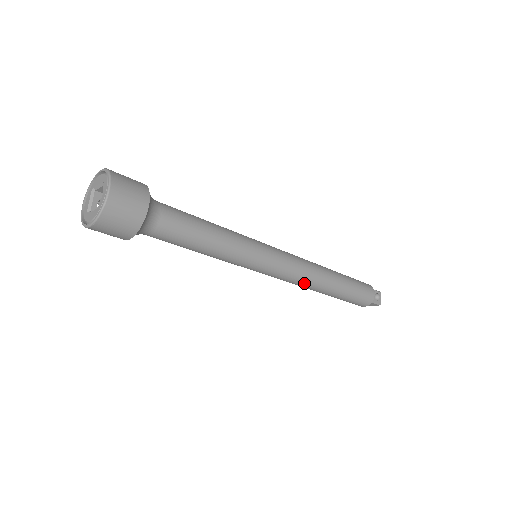
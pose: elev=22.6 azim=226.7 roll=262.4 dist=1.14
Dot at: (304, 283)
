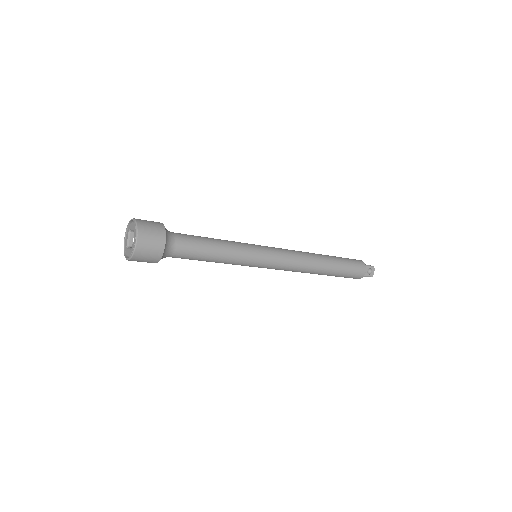
Dot at: (297, 271)
